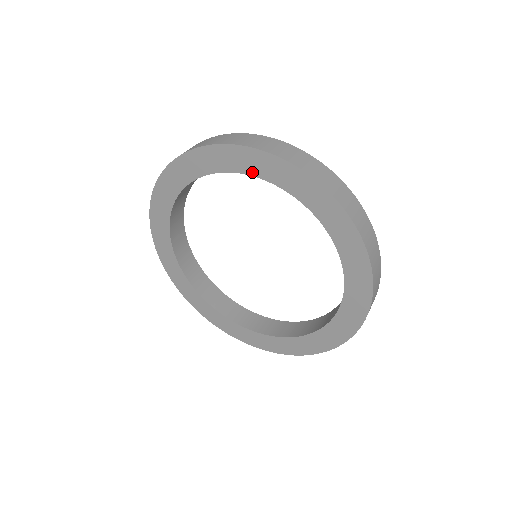
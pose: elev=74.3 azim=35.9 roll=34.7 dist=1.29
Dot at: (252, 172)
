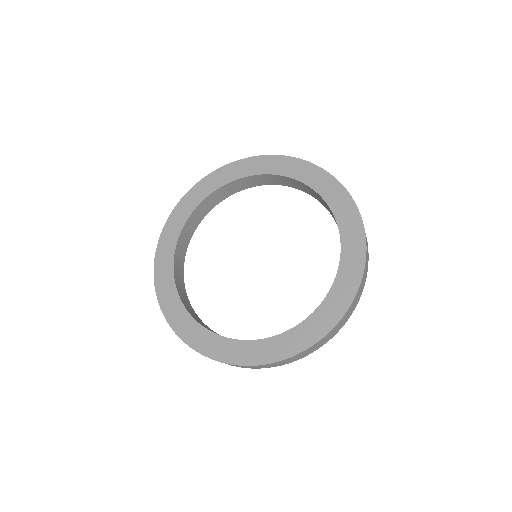
Dot at: (237, 177)
